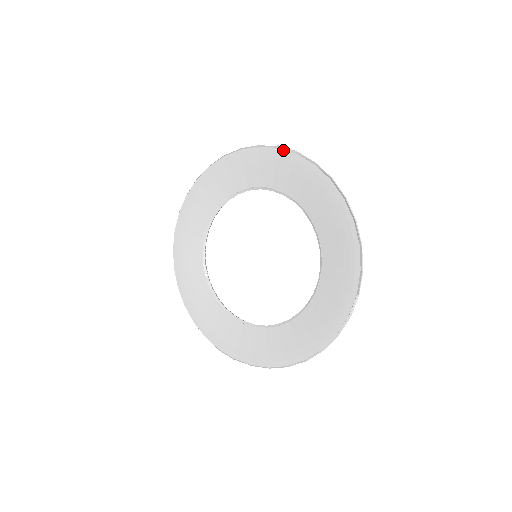
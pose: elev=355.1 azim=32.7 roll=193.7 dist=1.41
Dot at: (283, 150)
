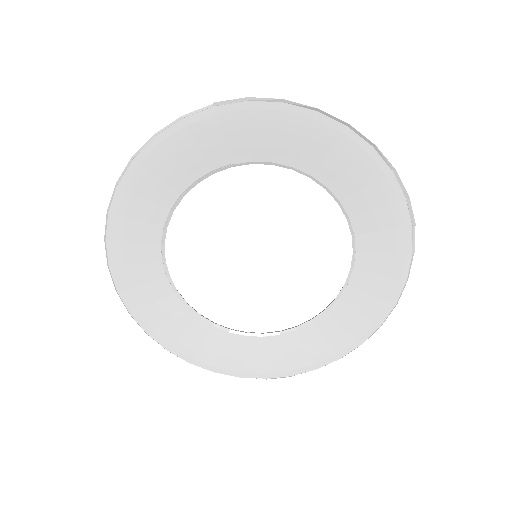
Dot at: (224, 105)
